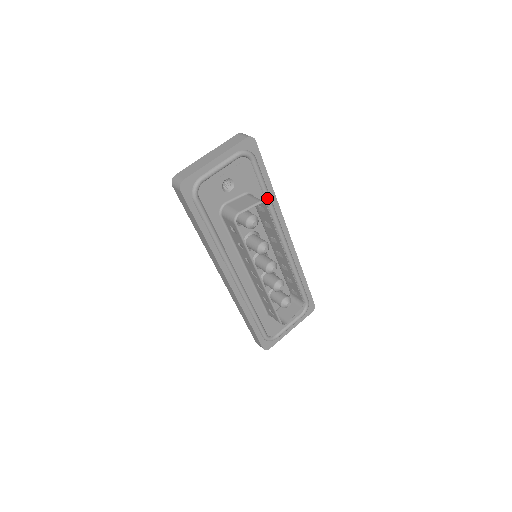
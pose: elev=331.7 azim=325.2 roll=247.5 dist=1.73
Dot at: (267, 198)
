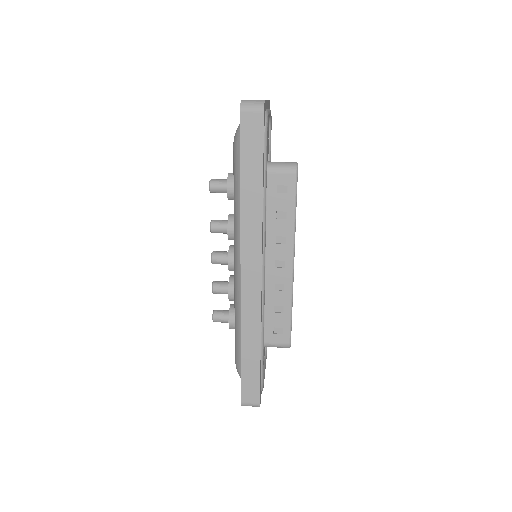
Dot at: occluded
